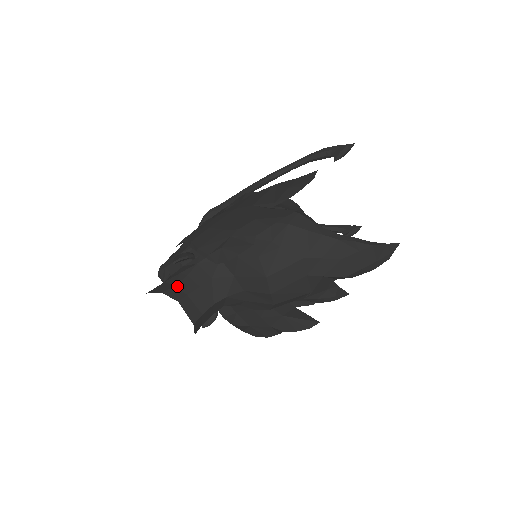
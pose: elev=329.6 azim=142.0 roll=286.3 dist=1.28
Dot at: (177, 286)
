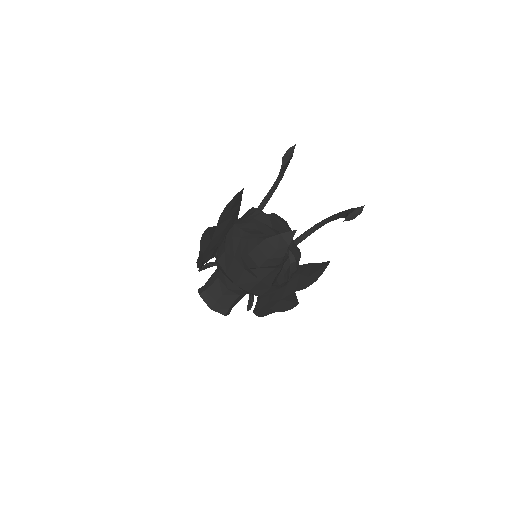
Dot at: (205, 285)
